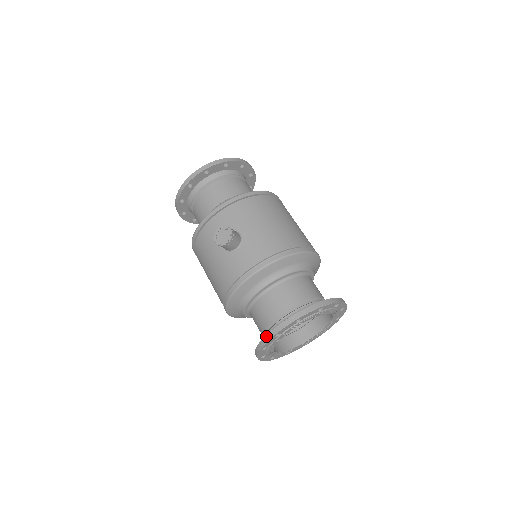
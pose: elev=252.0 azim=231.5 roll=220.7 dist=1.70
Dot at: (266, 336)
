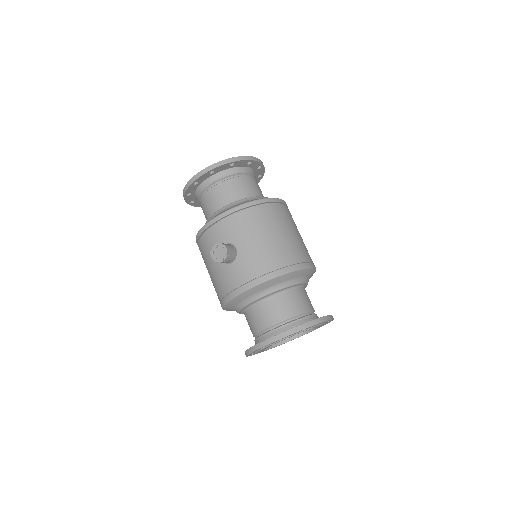
Dot at: (252, 347)
